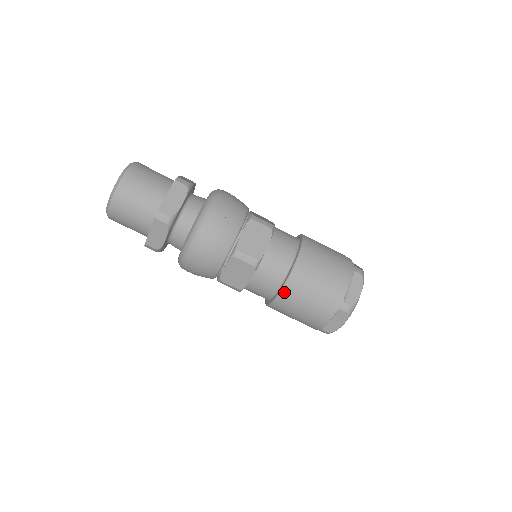
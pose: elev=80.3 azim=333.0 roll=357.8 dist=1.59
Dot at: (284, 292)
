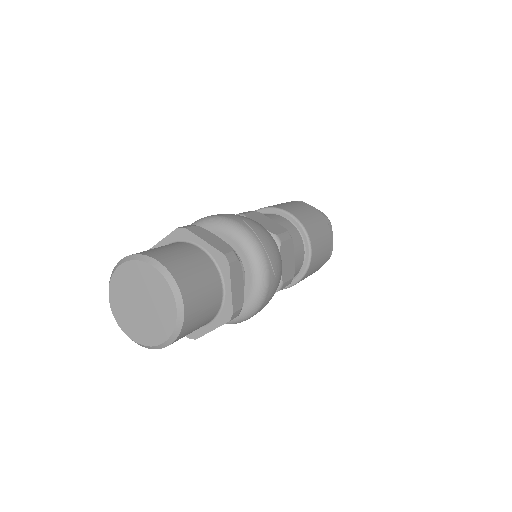
Dot at: (311, 242)
